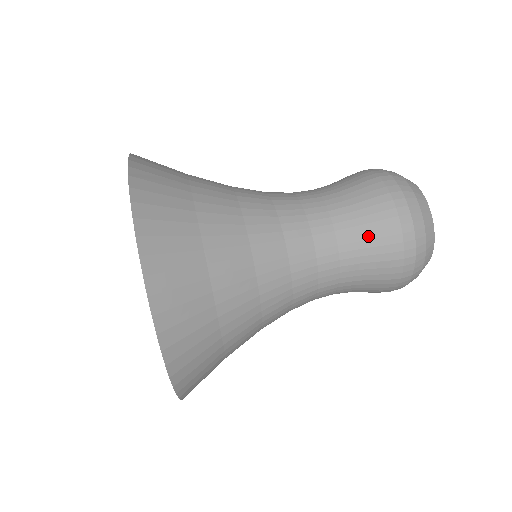
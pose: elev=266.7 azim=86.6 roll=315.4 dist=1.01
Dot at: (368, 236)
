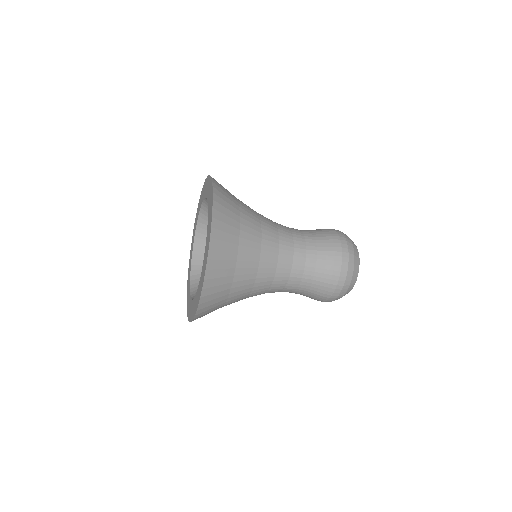
Dot at: (323, 253)
